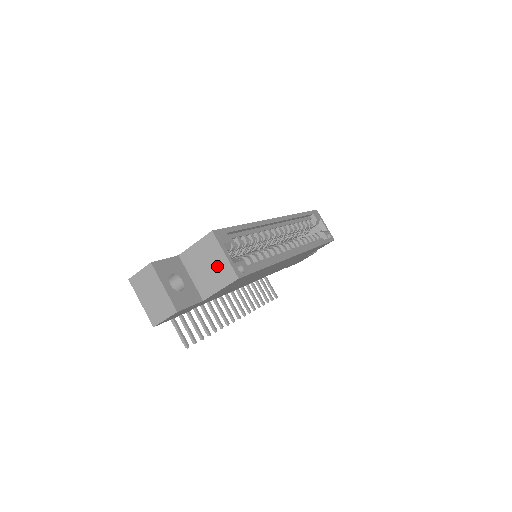
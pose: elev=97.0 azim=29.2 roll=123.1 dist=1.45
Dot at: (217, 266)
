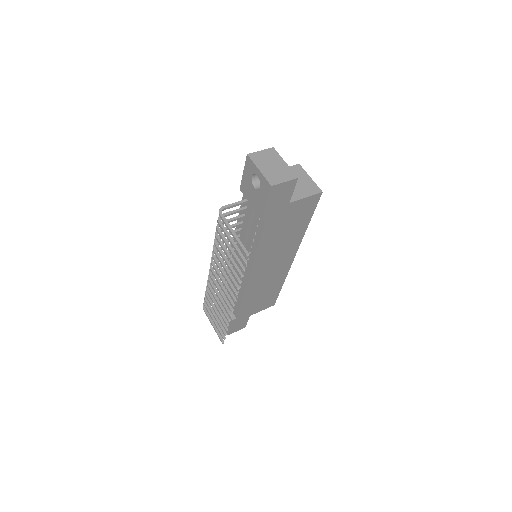
Dot at: (303, 183)
